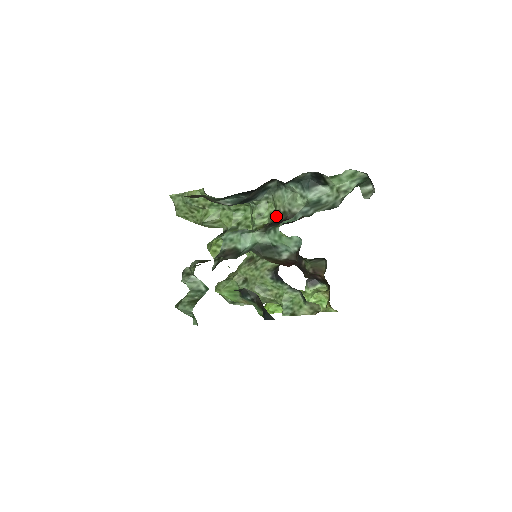
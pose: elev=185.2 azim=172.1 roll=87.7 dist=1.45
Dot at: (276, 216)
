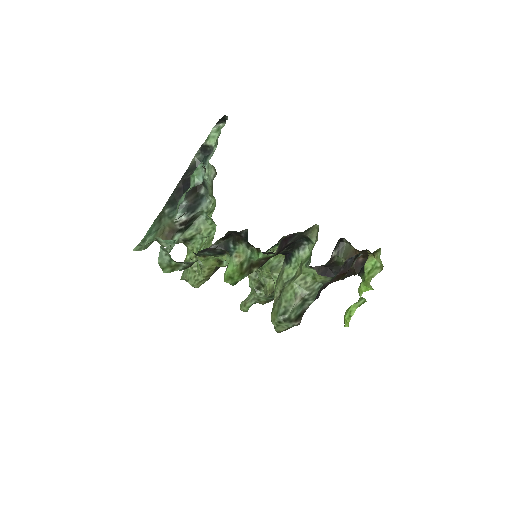
Dot at: occluded
